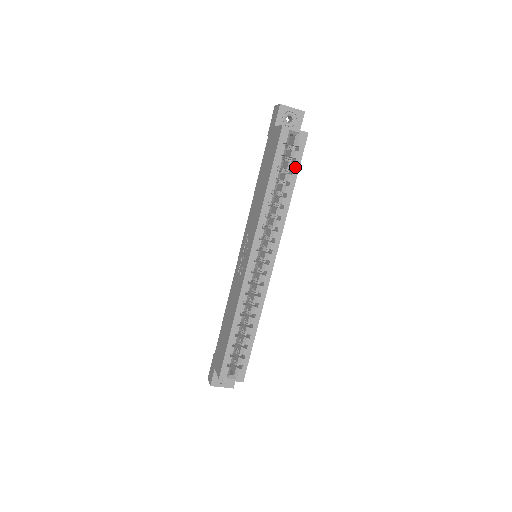
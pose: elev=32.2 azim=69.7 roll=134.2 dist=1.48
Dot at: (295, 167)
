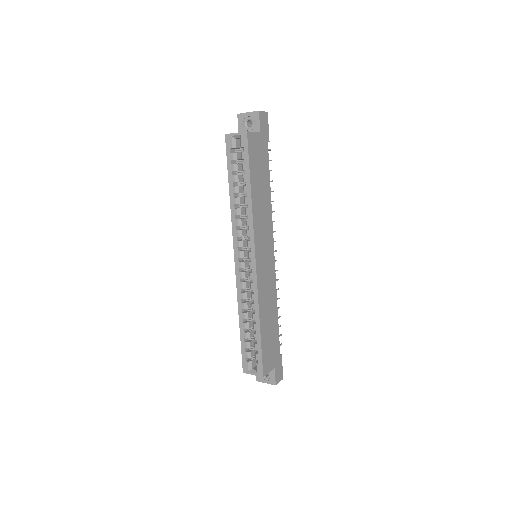
Dot at: (246, 167)
